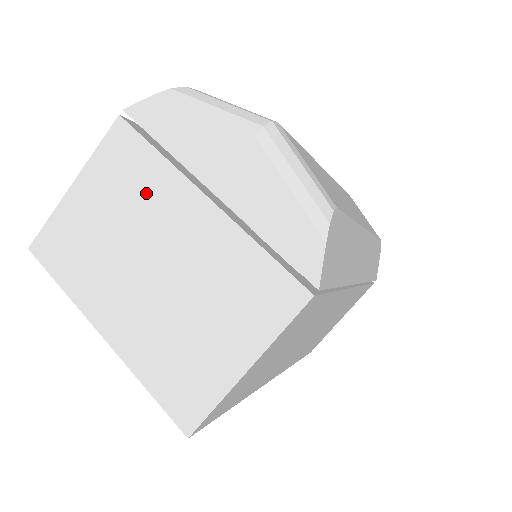
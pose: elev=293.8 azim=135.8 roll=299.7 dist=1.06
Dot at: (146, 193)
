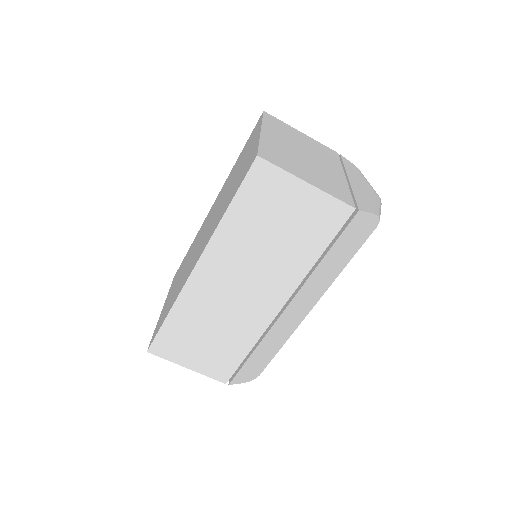
Dot at: (325, 157)
